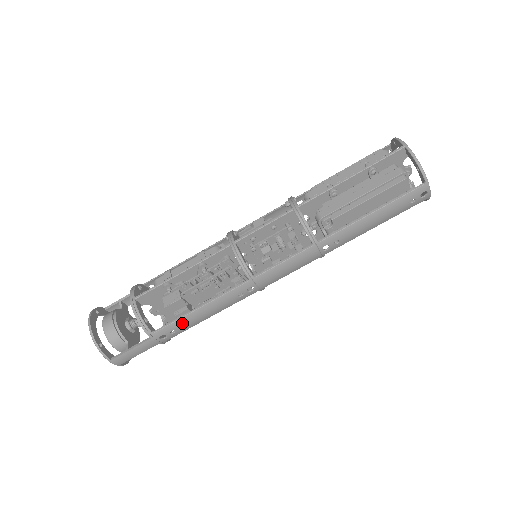
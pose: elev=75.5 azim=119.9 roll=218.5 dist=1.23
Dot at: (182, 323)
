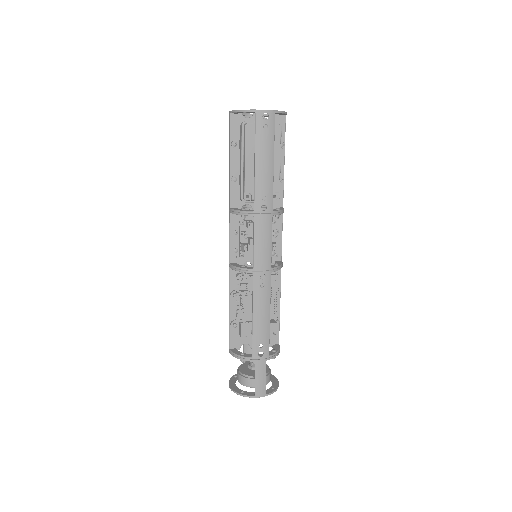
Dot at: (257, 336)
